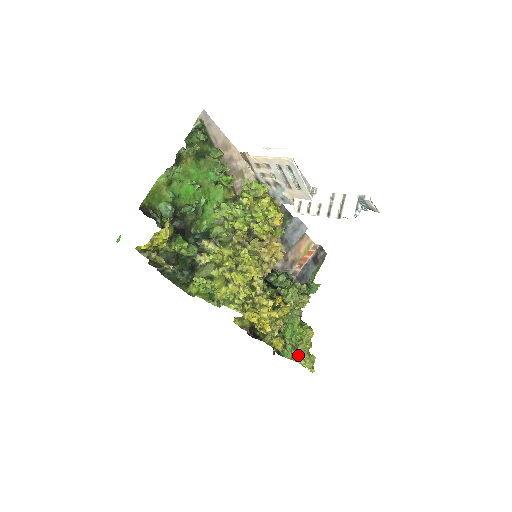
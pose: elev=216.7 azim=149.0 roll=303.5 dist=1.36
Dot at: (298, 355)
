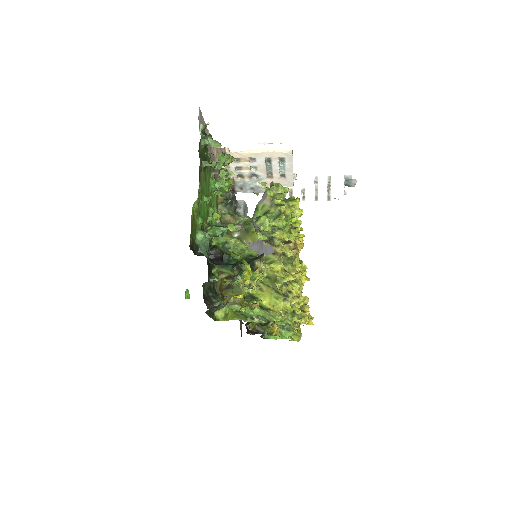
Dot at: (290, 333)
